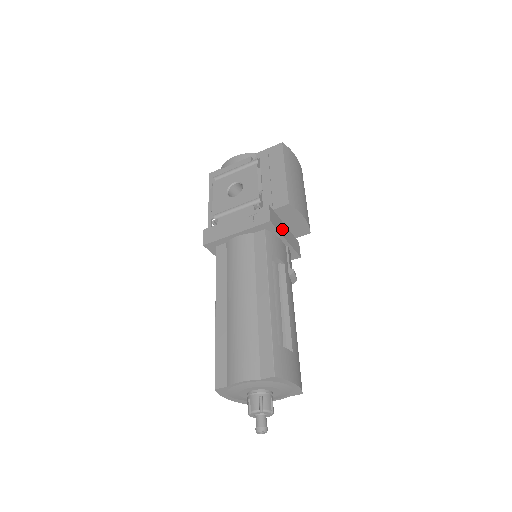
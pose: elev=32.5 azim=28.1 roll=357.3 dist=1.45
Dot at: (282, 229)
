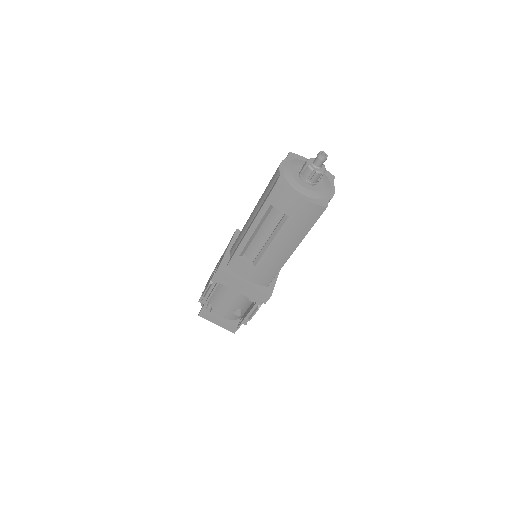
Dot at: occluded
